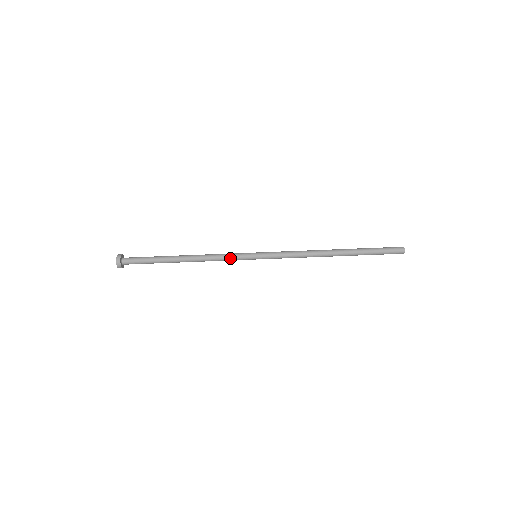
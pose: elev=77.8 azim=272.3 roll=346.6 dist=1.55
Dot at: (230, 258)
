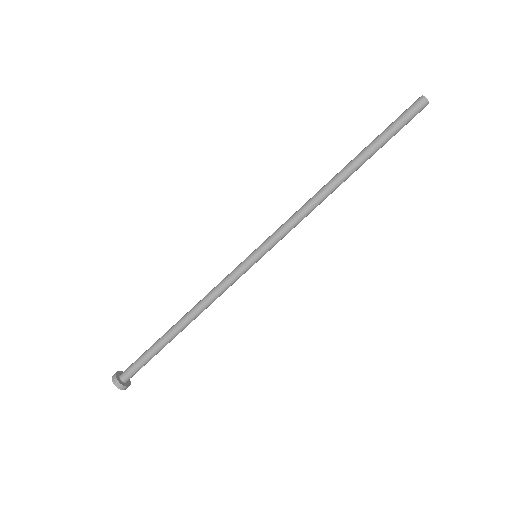
Dot at: (226, 280)
